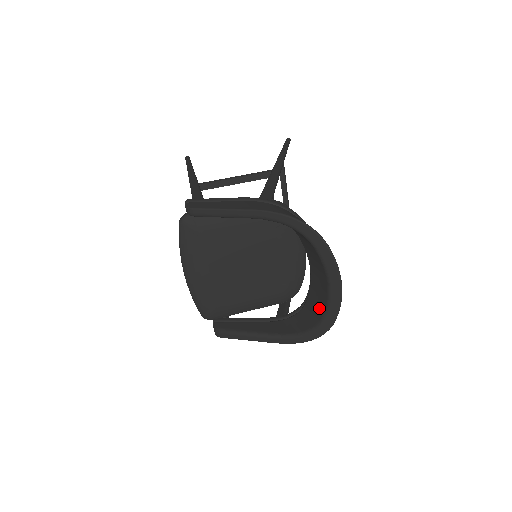
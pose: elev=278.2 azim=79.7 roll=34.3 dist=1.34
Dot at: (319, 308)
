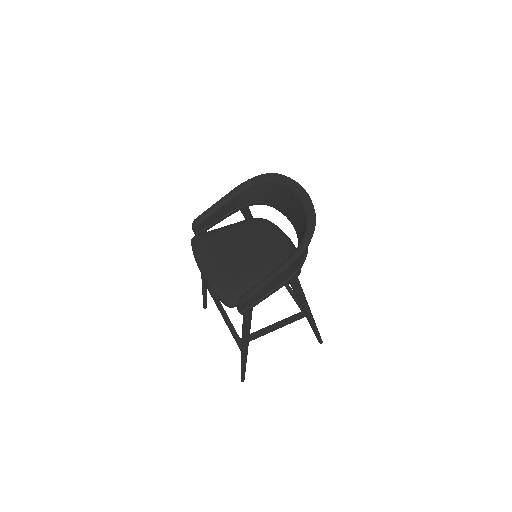
Dot at: (302, 220)
